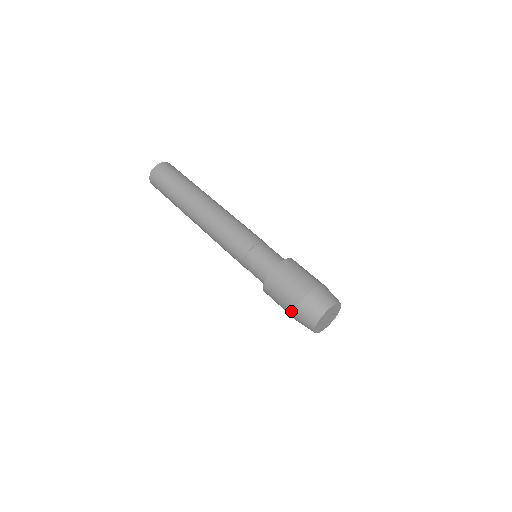
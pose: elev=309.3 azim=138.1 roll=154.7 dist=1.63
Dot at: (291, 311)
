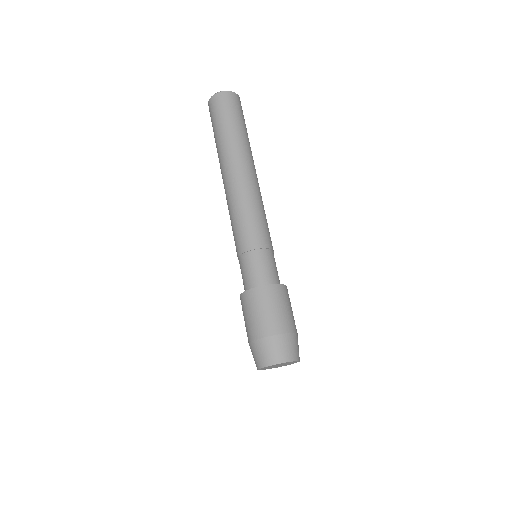
Dot at: occluded
